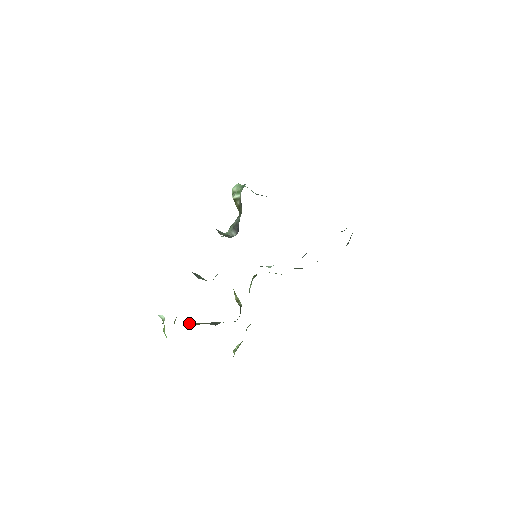
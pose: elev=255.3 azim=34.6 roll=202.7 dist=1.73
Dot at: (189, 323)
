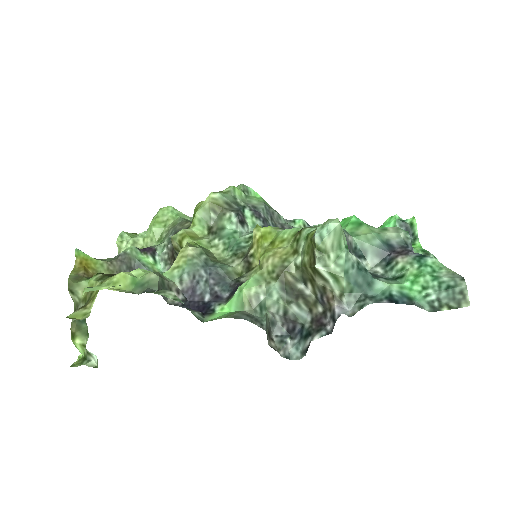
Dot at: (78, 255)
